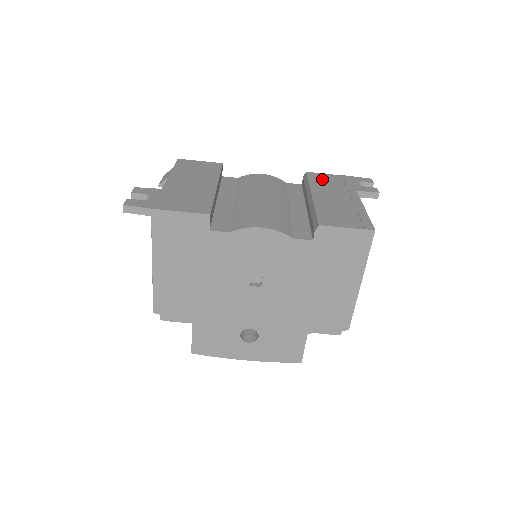
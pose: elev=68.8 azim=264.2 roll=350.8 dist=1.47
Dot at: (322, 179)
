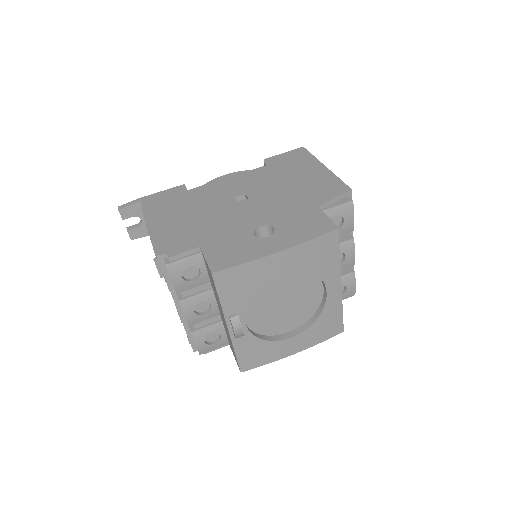
Dot at: occluded
